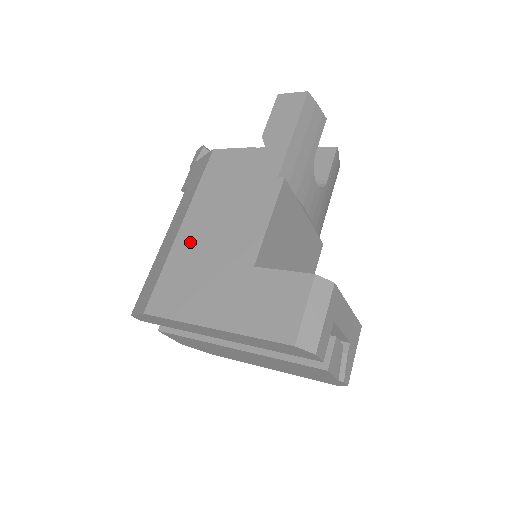
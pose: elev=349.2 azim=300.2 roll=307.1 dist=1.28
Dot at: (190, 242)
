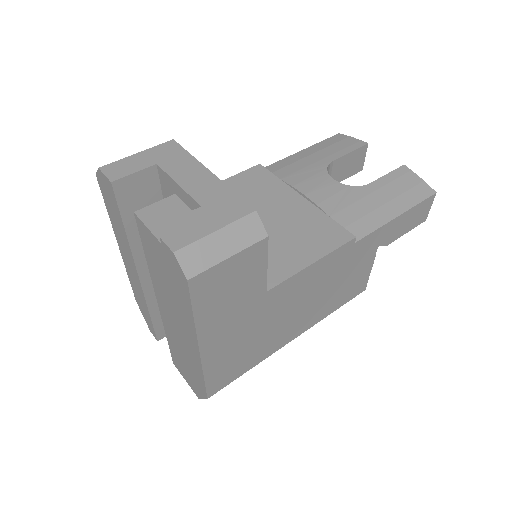
Dot at: occluded
